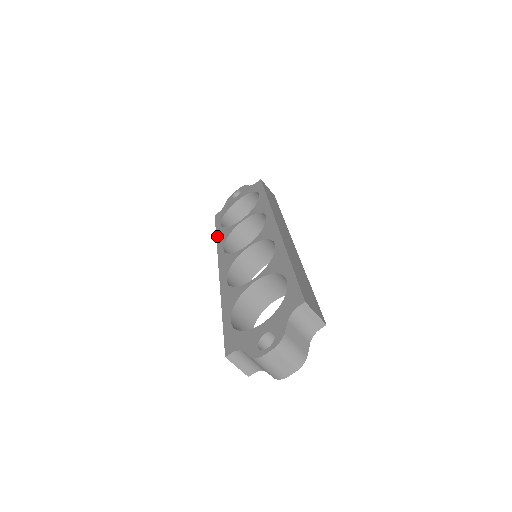
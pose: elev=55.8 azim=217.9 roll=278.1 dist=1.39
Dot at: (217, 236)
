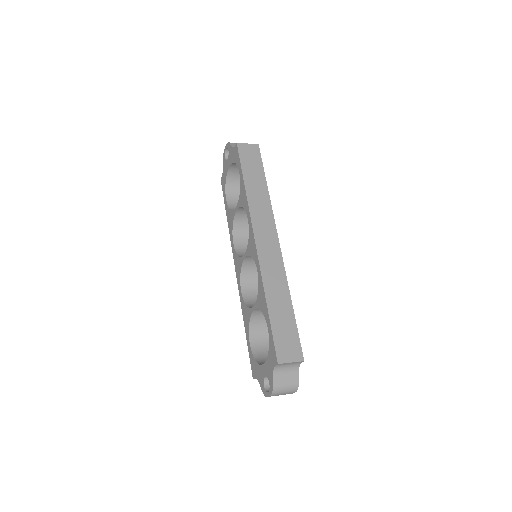
Dot at: (227, 218)
